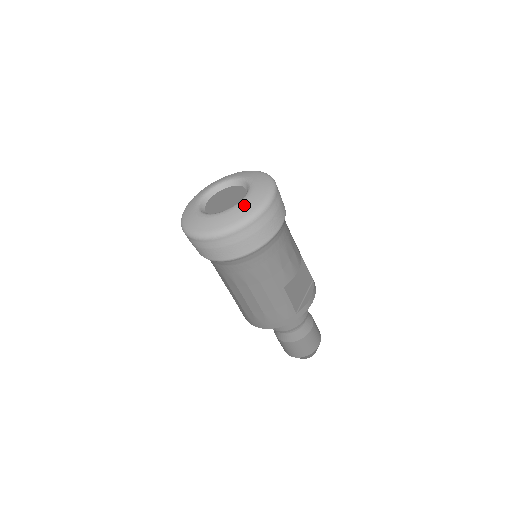
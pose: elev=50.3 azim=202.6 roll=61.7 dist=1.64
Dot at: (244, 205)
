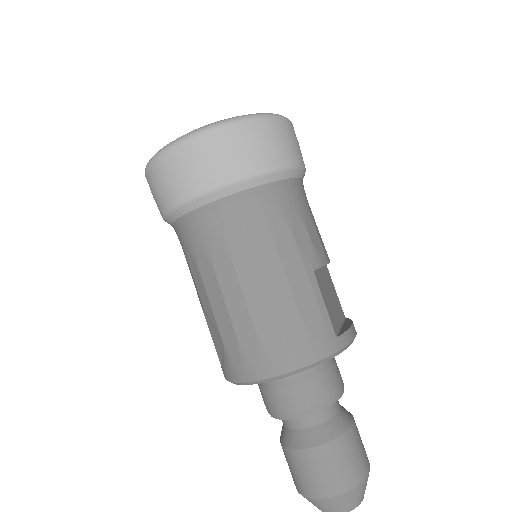
Dot at: occluded
